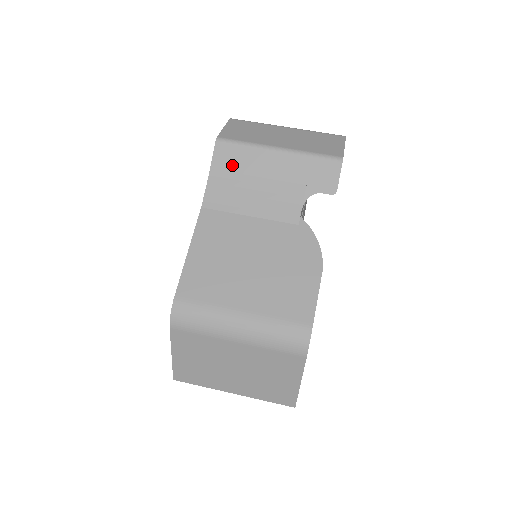
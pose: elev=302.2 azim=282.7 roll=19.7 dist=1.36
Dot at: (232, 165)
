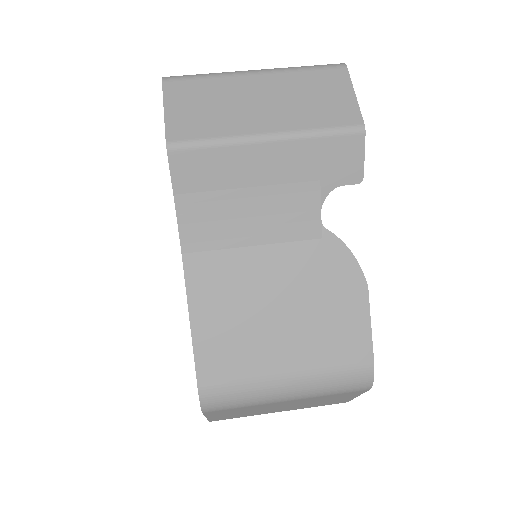
Dot at: (205, 181)
